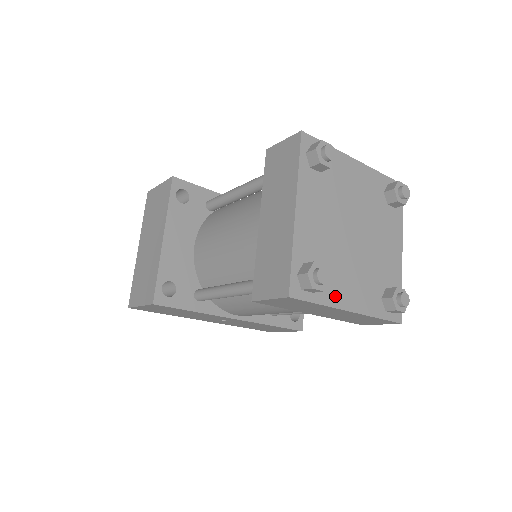
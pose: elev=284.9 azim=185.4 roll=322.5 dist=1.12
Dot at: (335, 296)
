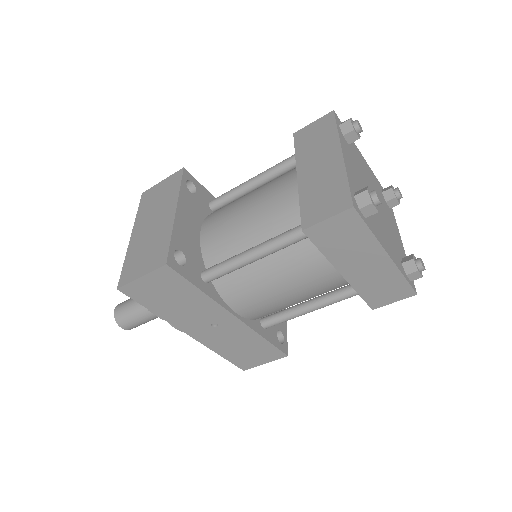
Dot at: (377, 234)
